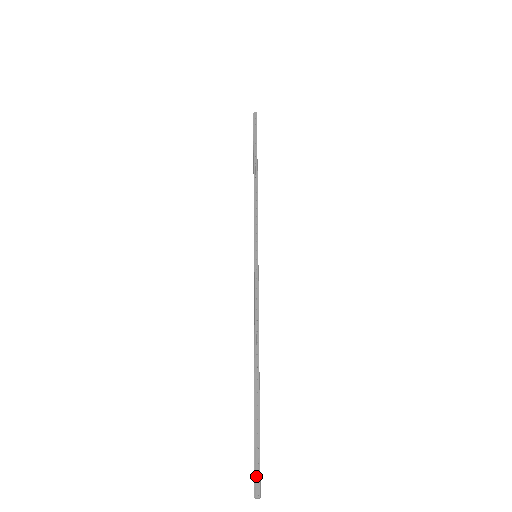
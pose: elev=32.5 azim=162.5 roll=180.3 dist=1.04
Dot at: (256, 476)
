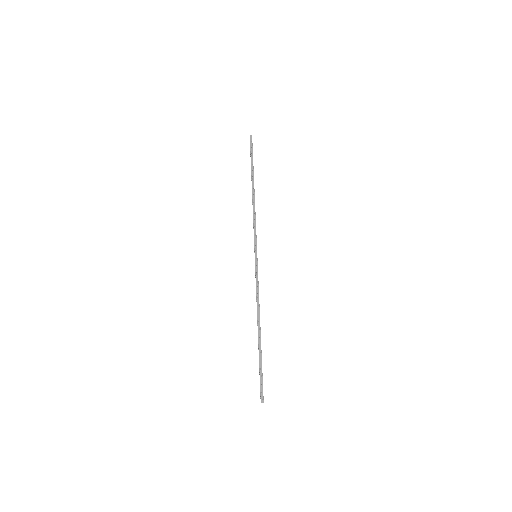
Dot at: (261, 392)
